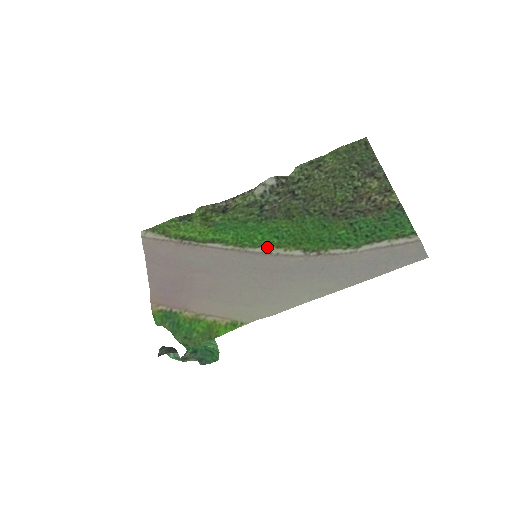
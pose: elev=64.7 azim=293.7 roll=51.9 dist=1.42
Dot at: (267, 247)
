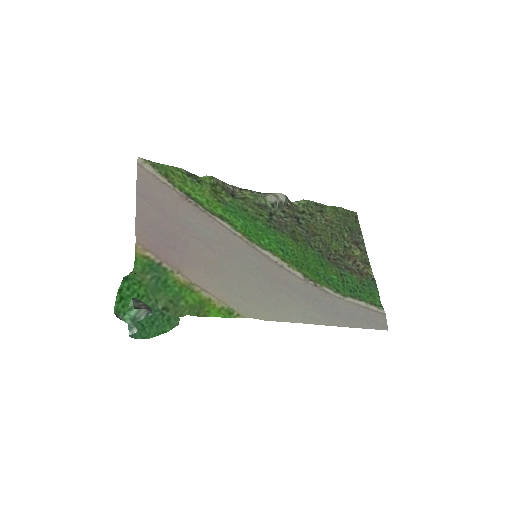
Dot at: (274, 254)
